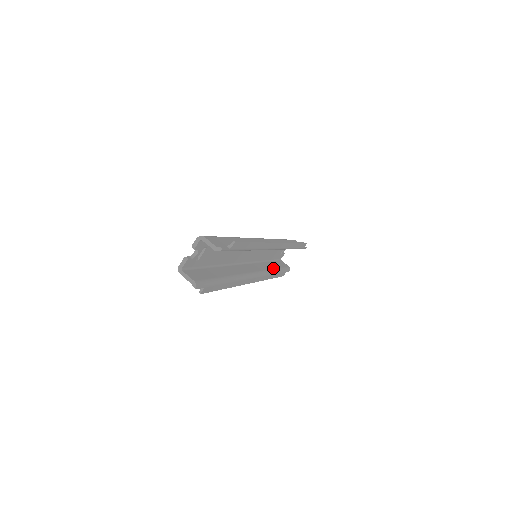
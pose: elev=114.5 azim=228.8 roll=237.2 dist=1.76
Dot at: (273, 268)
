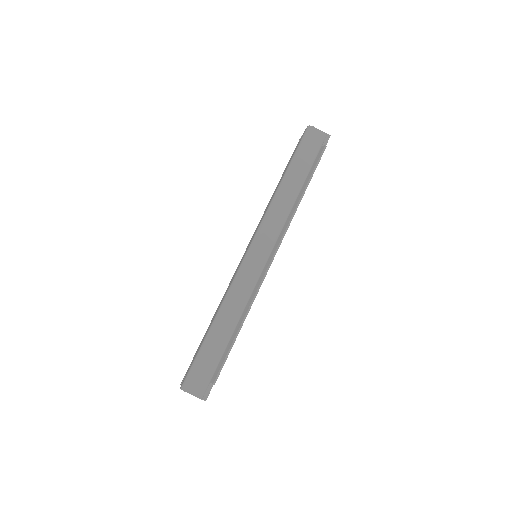
Dot at: occluded
